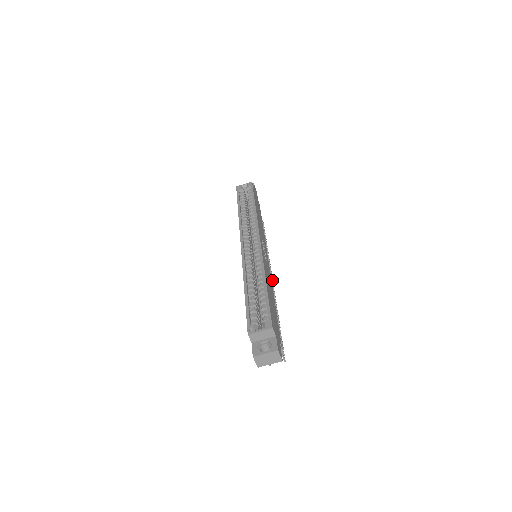
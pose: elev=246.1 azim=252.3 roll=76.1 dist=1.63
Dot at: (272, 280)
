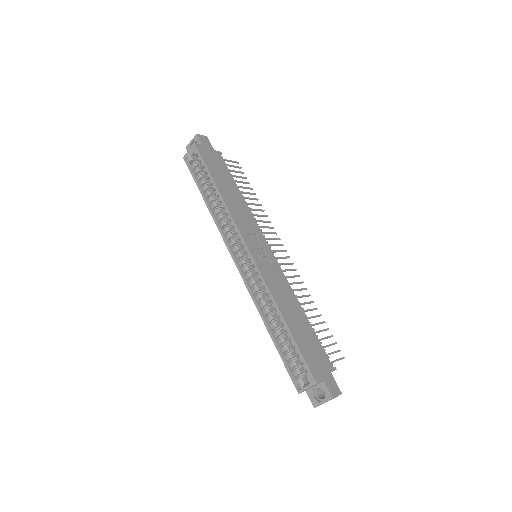
Dot at: occluded
